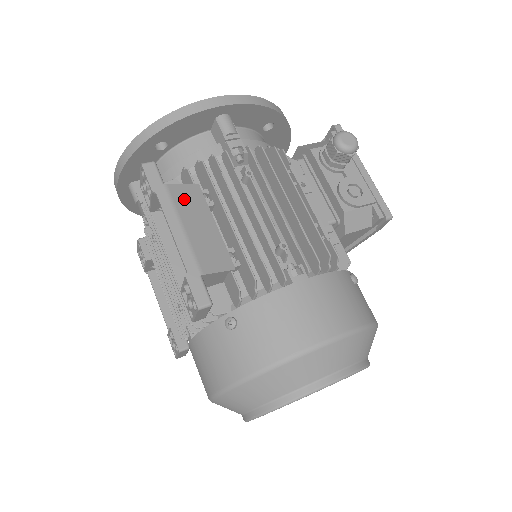
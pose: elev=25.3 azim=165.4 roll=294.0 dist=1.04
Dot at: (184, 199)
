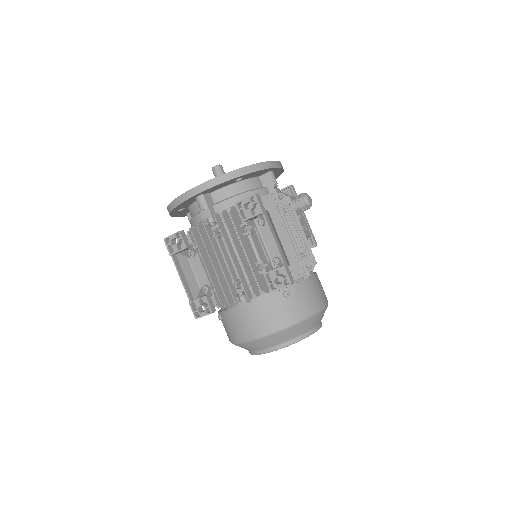
Dot at: occluded
